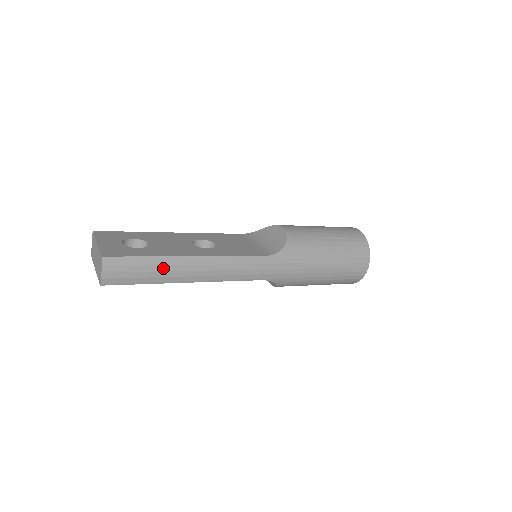
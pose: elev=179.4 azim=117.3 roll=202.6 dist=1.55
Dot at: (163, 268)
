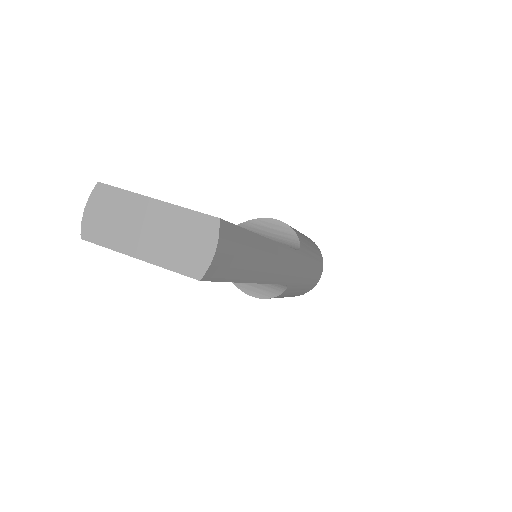
Dot at: (254, 254)
